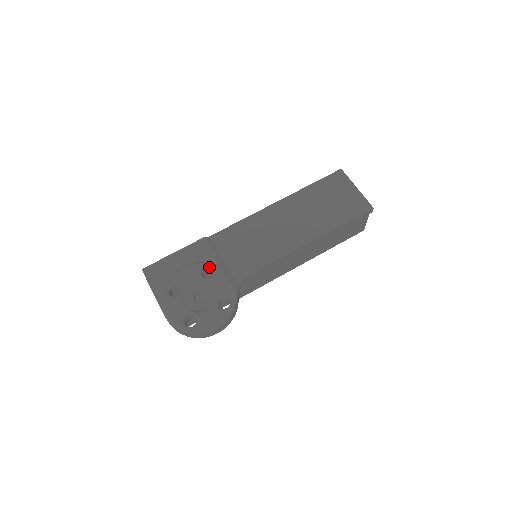
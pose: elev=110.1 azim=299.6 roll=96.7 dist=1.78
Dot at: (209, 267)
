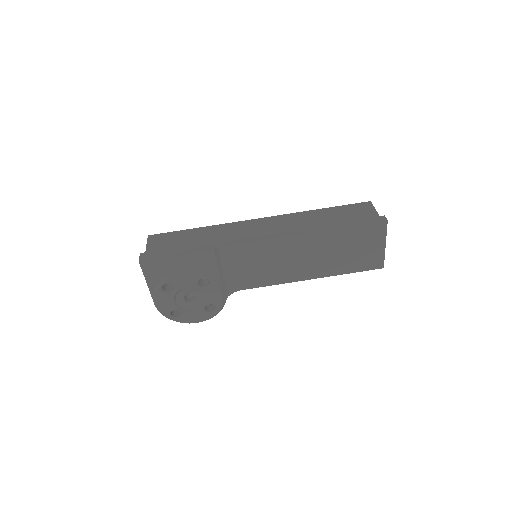
Dot at: (208, 279)
